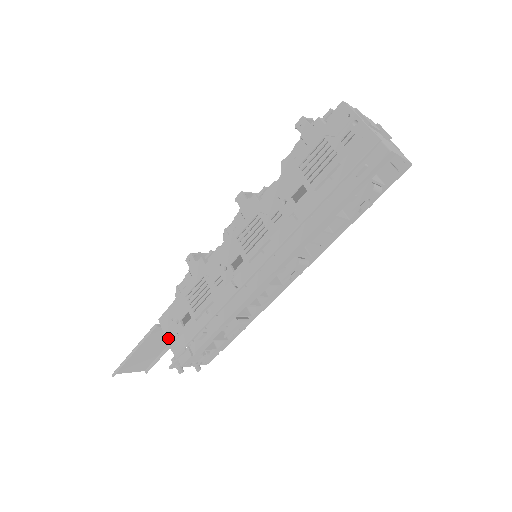
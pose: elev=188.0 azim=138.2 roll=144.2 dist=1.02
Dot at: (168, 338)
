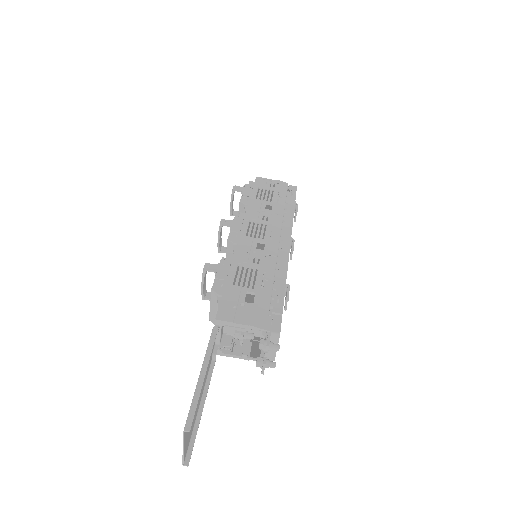
Dot at: (245, 322)
